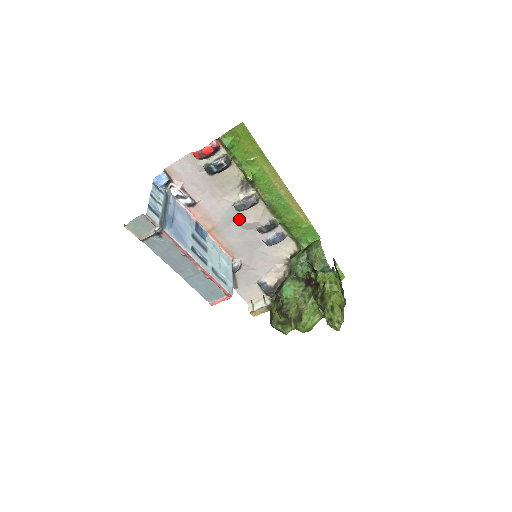
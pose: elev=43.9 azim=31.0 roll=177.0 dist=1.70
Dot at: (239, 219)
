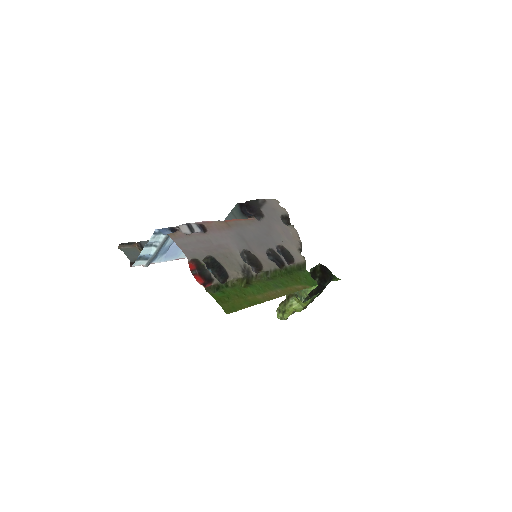
Dot at: (250, 245)
